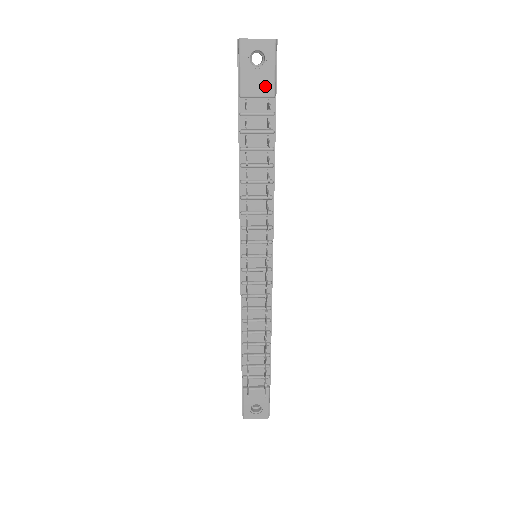
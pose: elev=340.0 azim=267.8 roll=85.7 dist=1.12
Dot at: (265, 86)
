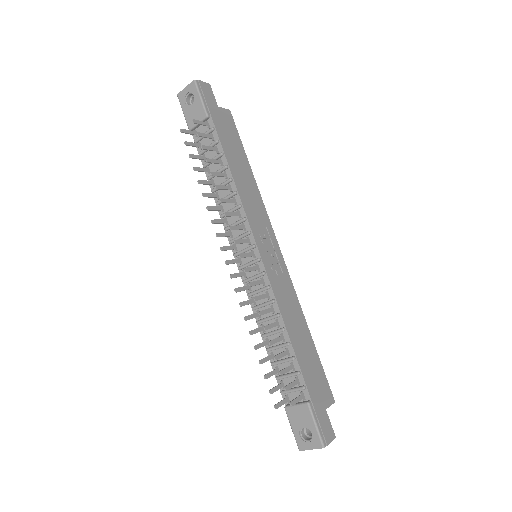
Dot at: (199, 113)
